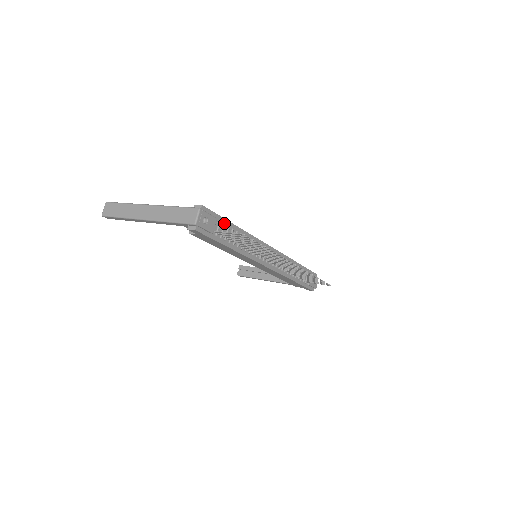
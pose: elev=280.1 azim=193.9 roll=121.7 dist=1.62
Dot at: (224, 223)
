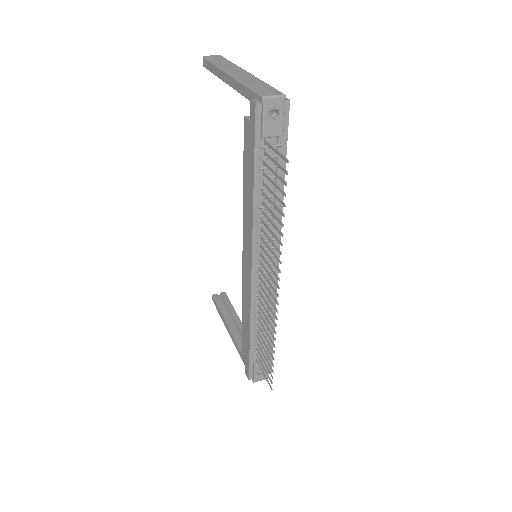
Dot at: occluded
